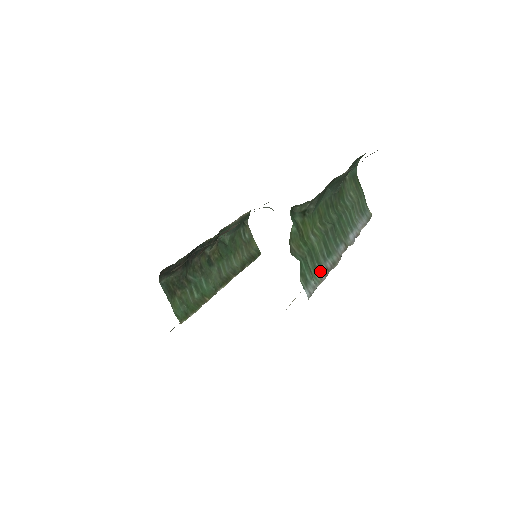
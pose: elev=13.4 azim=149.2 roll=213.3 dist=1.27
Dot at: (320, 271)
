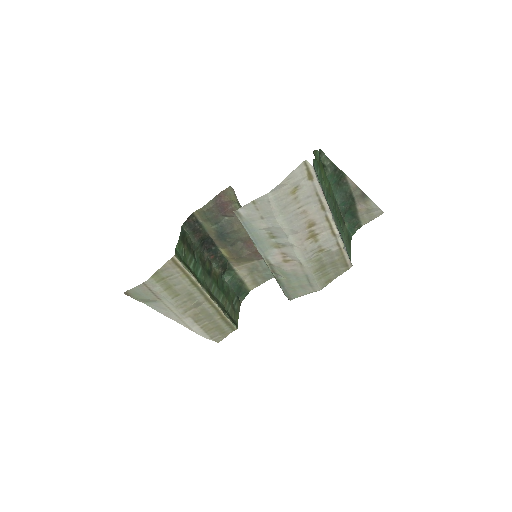
Dot at: (321, 185)
